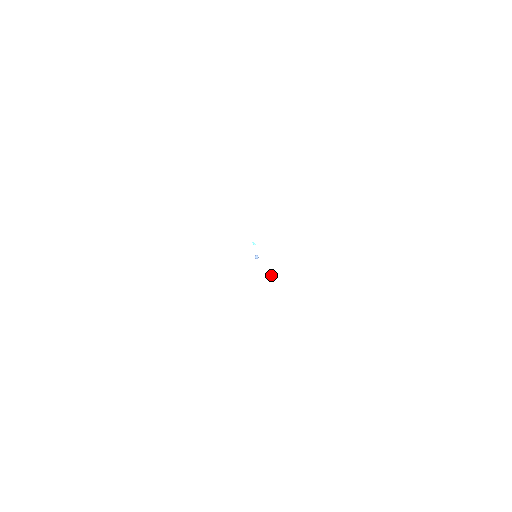
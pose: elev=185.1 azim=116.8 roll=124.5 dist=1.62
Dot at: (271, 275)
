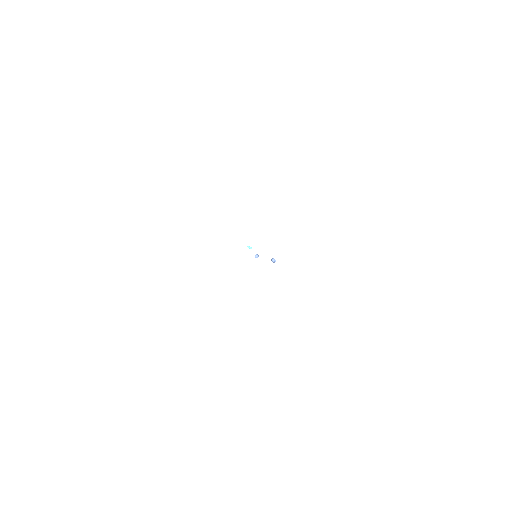
Dot at: (272, 260)
